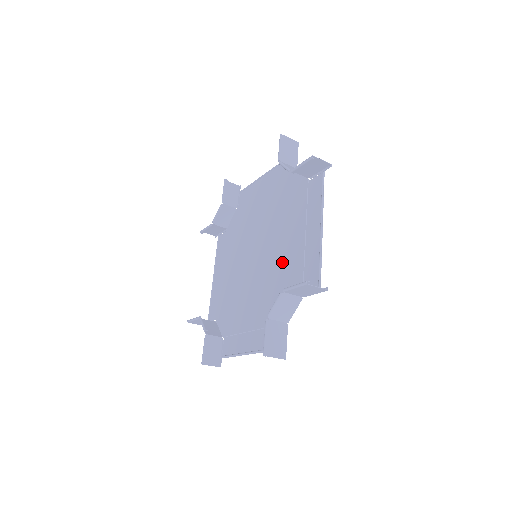
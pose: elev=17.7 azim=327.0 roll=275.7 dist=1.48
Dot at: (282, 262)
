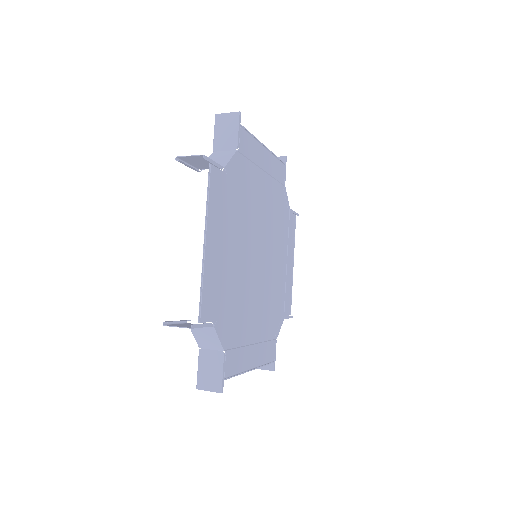
Dot at: (235, 273)
